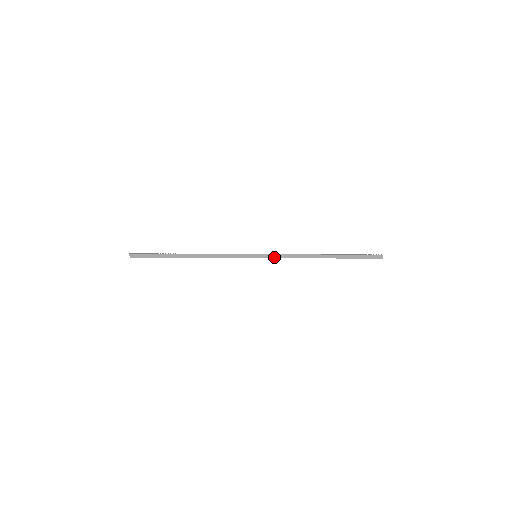
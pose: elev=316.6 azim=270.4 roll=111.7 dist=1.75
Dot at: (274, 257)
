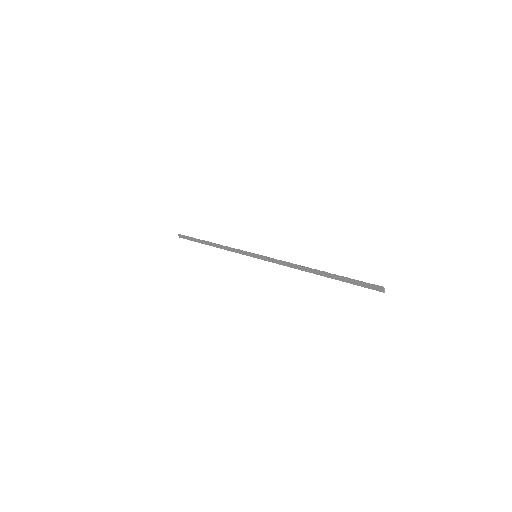
Dot at: (270, 261)
